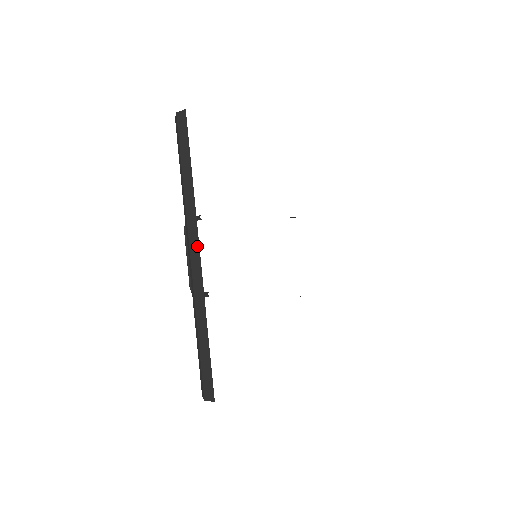
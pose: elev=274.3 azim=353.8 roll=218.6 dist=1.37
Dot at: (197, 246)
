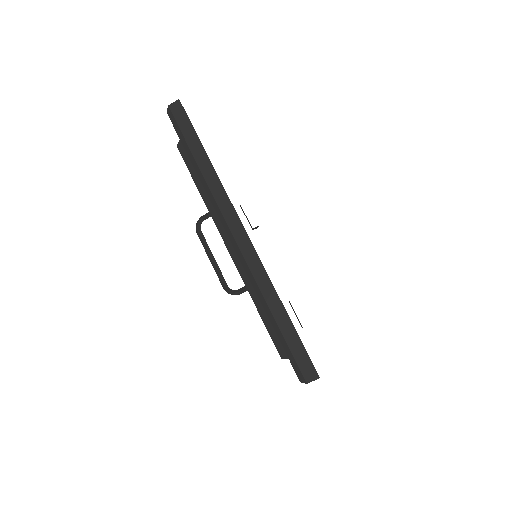
Dot at: (240, 225)
